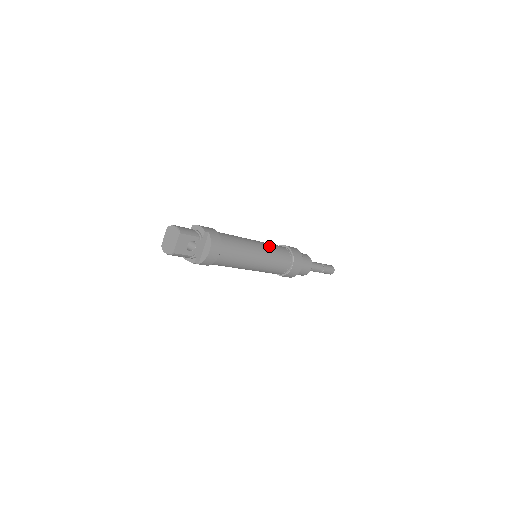
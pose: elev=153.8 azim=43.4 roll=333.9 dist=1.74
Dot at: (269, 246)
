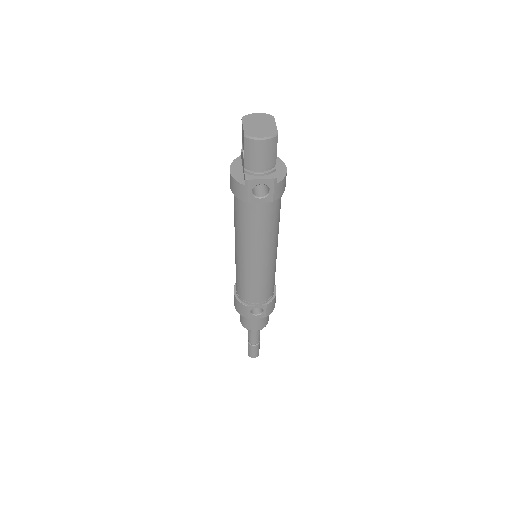
Dot at: occluded
